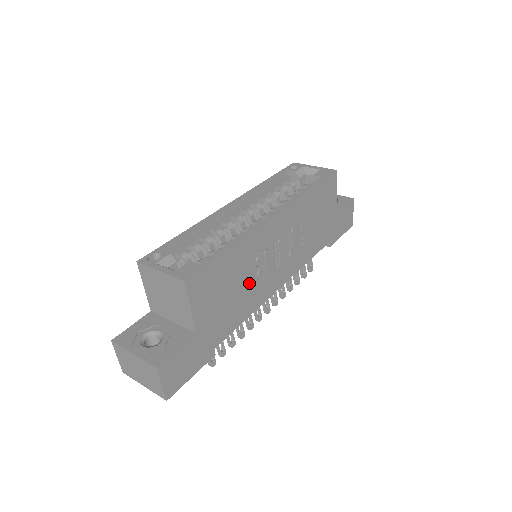
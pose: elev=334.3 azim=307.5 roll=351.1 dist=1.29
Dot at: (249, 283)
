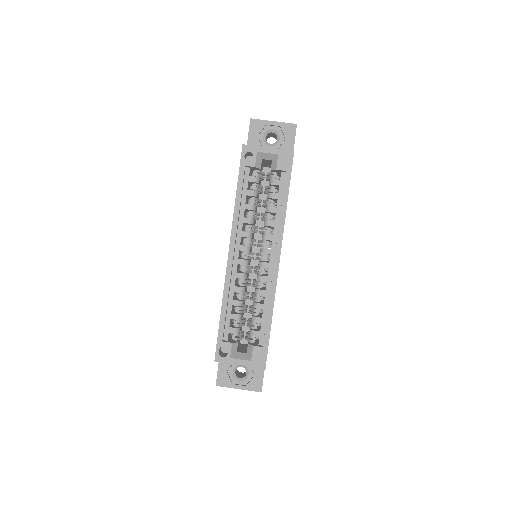
Dot at: occluded
